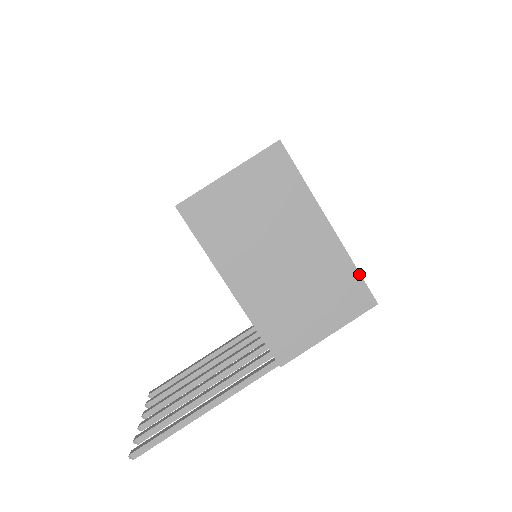
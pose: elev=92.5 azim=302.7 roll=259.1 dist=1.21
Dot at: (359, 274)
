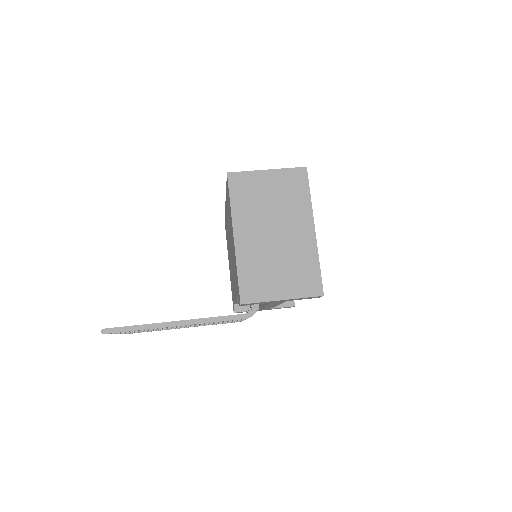
Dot at: (320, 270)
